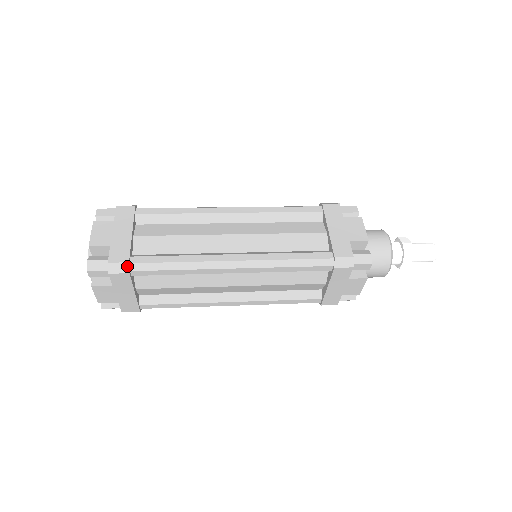
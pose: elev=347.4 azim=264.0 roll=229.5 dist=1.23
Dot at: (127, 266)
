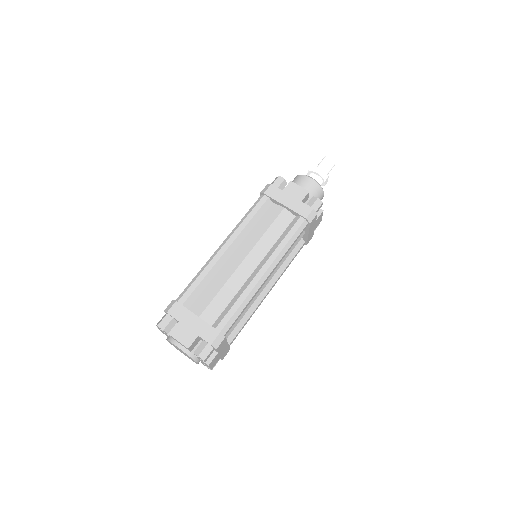
Dot at: (221, 335)
